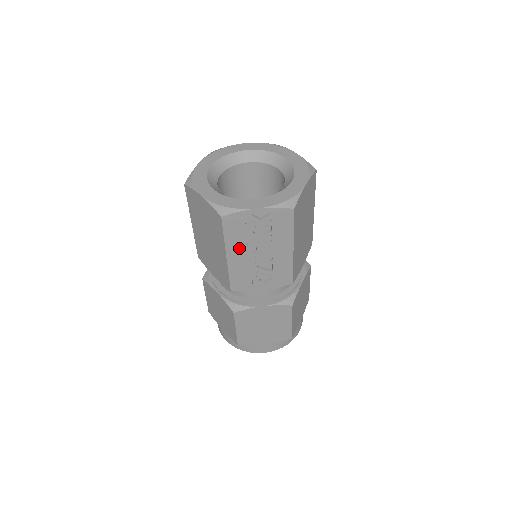
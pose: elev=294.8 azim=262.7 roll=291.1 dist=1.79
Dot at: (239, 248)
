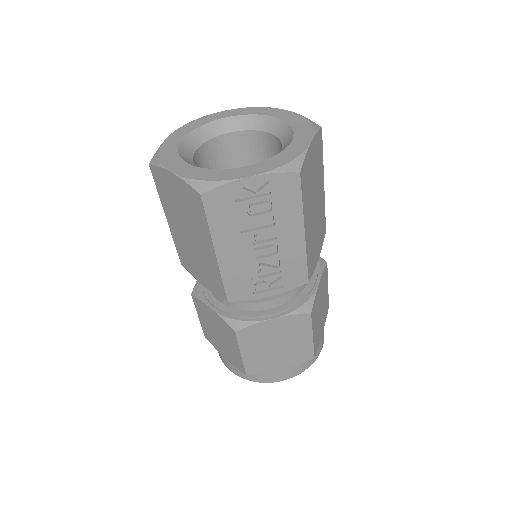
Dot at: (231, 239)
